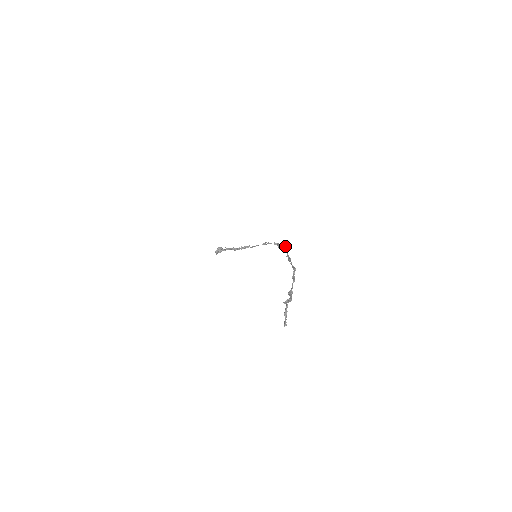
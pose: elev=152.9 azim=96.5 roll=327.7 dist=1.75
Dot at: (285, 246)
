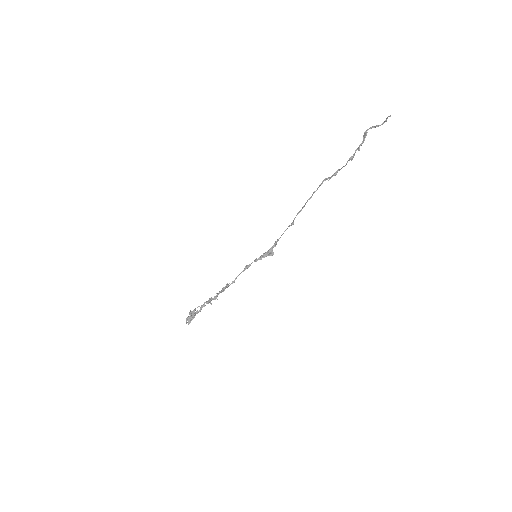
Dot at: (271, 248)
